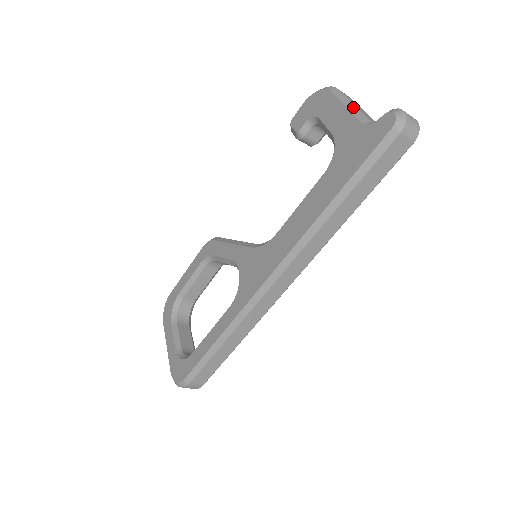
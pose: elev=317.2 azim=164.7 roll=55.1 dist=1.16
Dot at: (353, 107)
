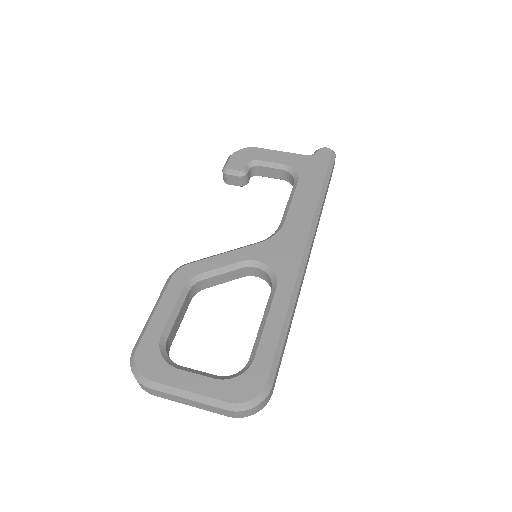
Dot at: (286, 152)
